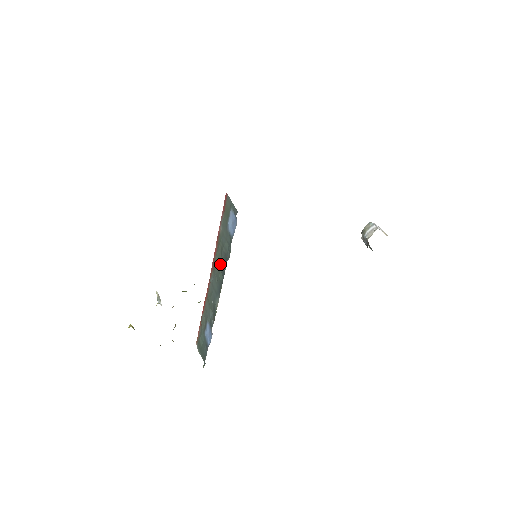
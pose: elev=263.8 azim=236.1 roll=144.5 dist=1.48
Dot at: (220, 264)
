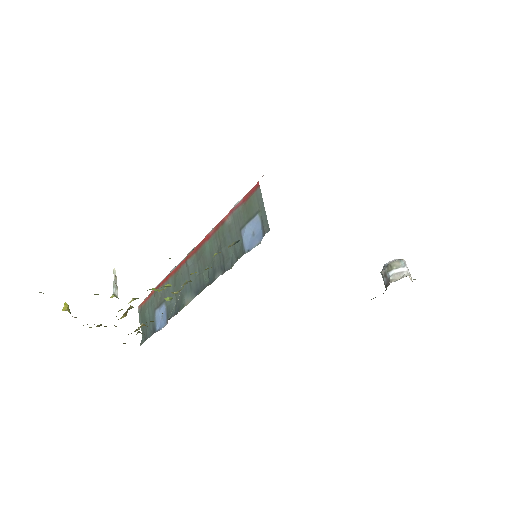
Dot at: (210, 261)
